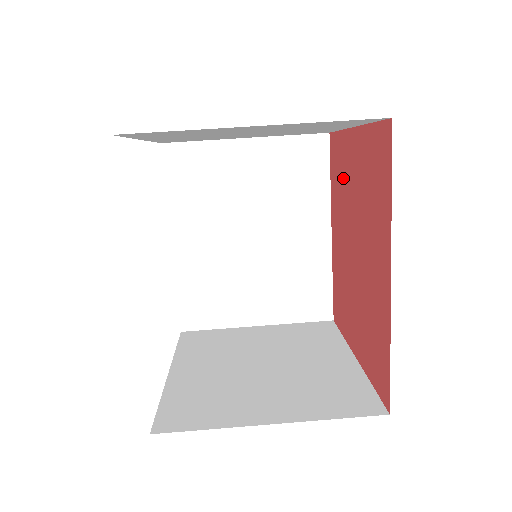
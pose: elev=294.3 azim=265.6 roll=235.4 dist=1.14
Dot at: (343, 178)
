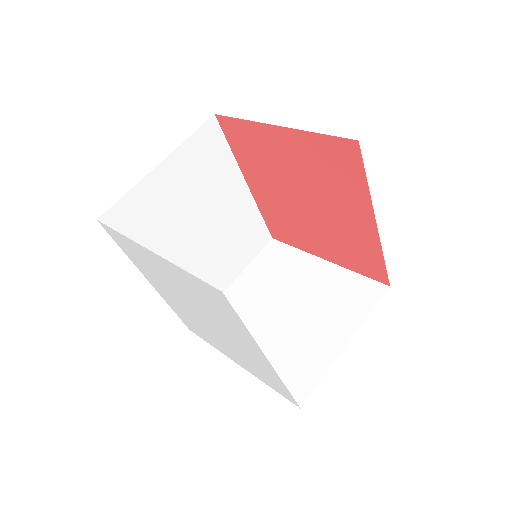
Dot at: (264, 155)
